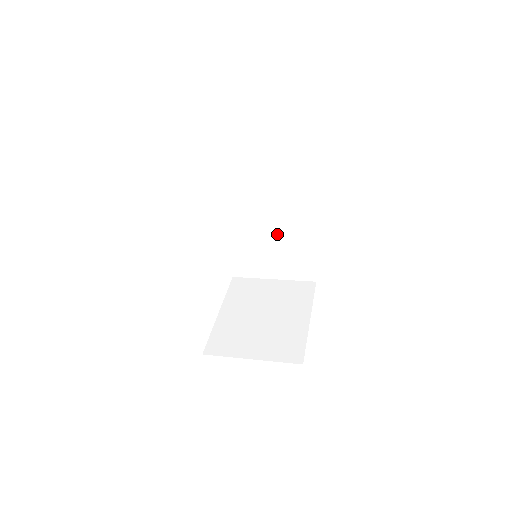
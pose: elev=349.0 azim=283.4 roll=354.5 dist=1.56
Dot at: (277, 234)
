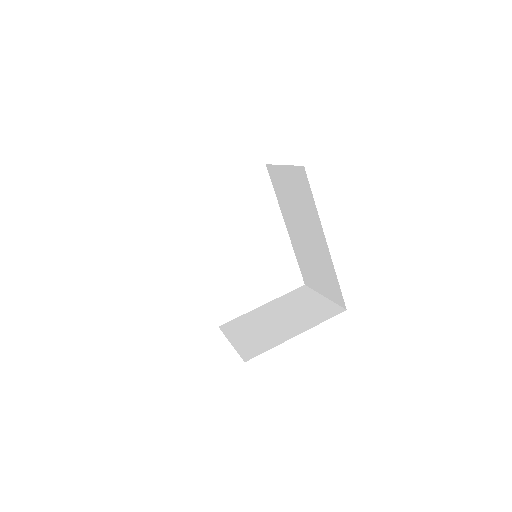
Dot at: (312, 248)
